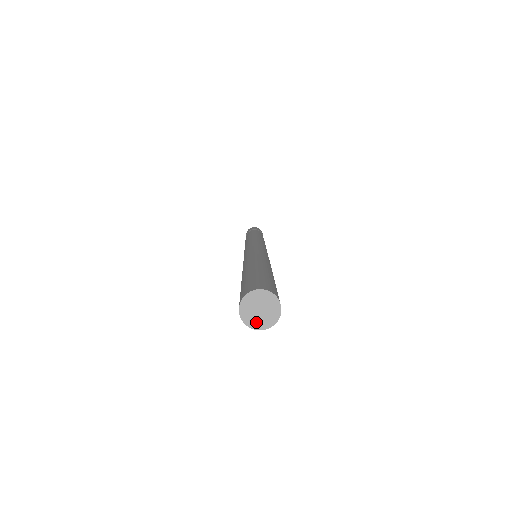
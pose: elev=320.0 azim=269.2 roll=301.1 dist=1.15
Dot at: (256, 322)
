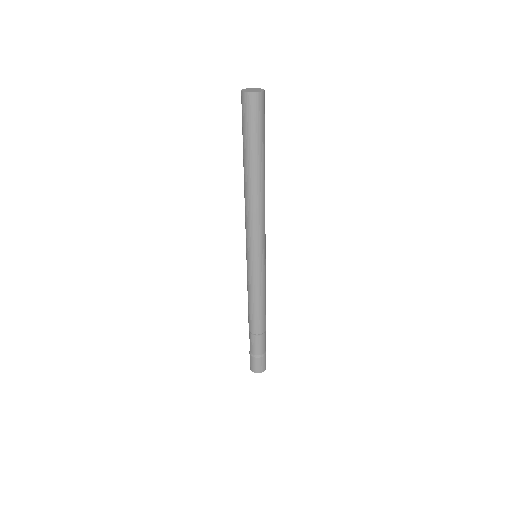
Dot at: (250, 91)
